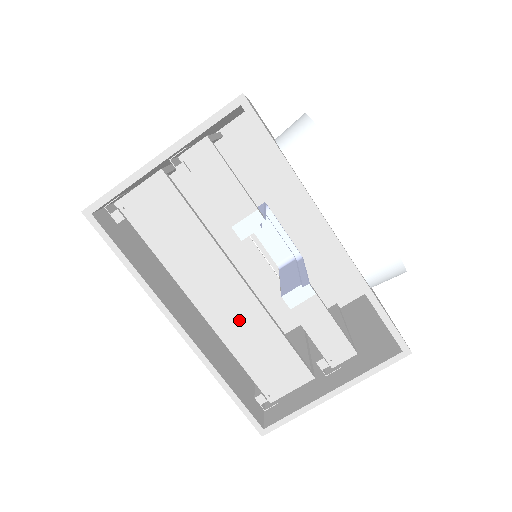
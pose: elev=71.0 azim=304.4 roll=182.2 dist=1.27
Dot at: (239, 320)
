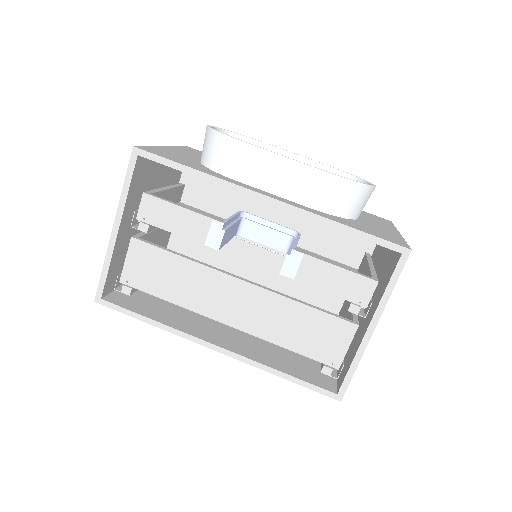
Dot at: (262, 314)
